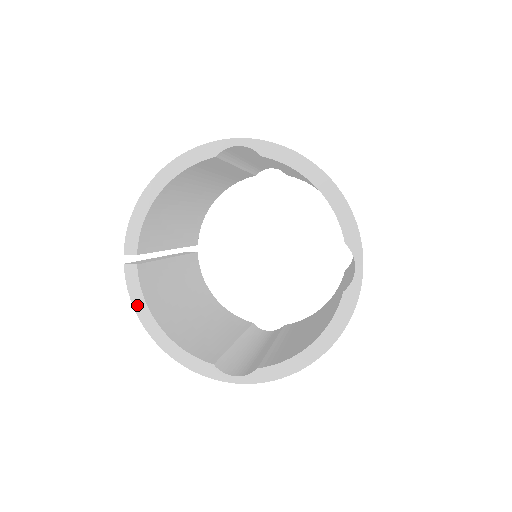
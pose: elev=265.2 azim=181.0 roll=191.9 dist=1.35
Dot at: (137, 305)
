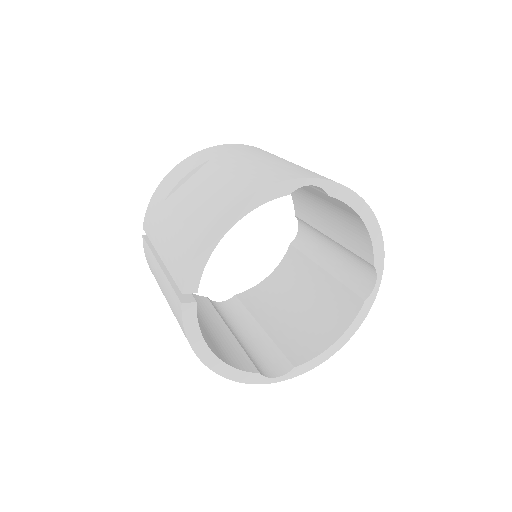
Dot at: (193, 340)
